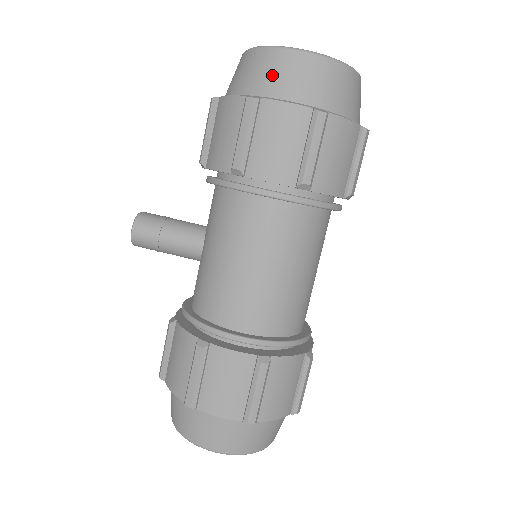
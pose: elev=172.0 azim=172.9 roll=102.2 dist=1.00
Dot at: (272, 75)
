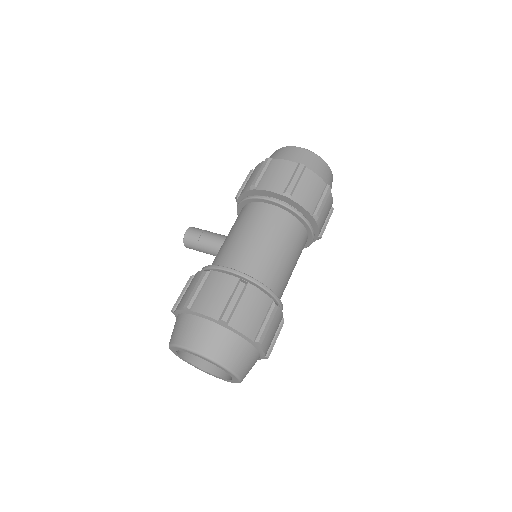
Dot at: (281, 154)
